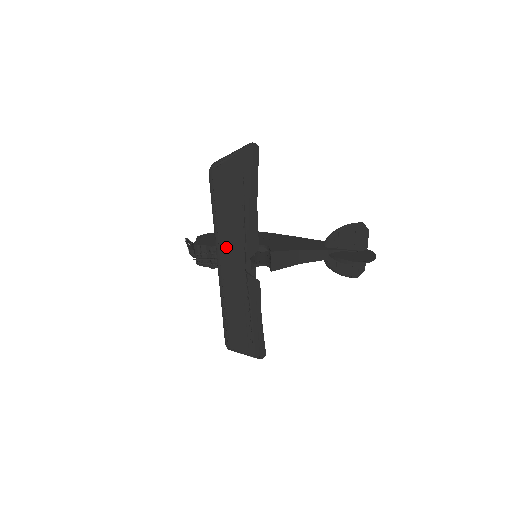
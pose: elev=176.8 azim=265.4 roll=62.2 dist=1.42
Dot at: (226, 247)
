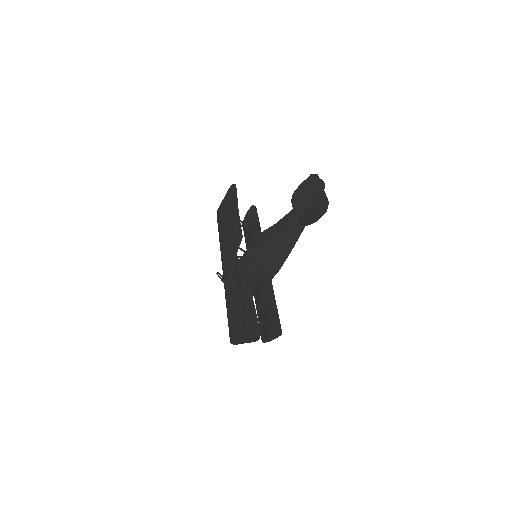
Dot at: (224, 249)
